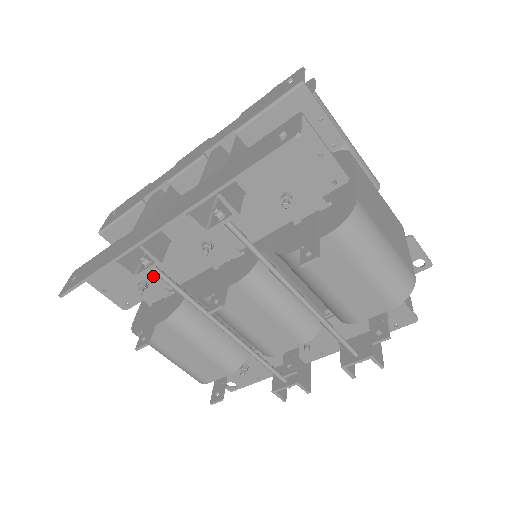
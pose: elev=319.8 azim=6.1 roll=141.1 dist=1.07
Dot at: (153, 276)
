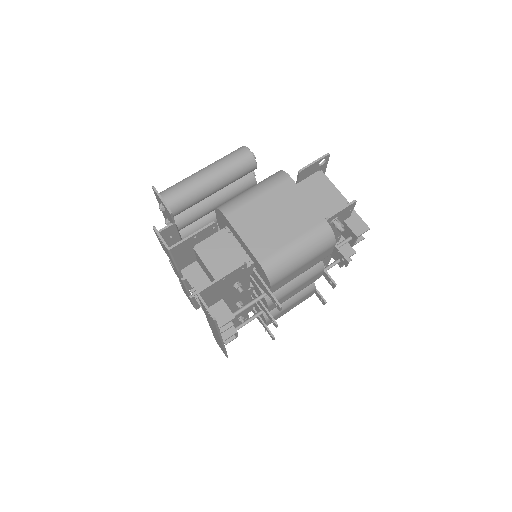
Dot at: (239, 315)
